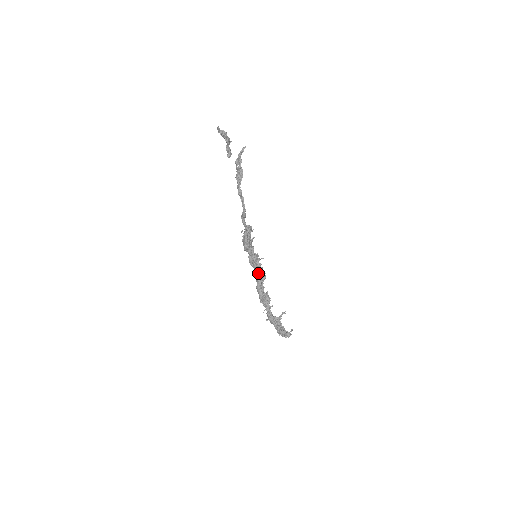
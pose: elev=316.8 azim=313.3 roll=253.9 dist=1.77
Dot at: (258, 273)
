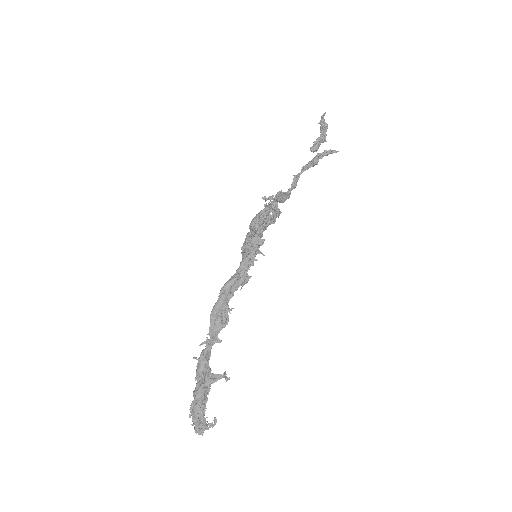
Dot at: (242, 266)
